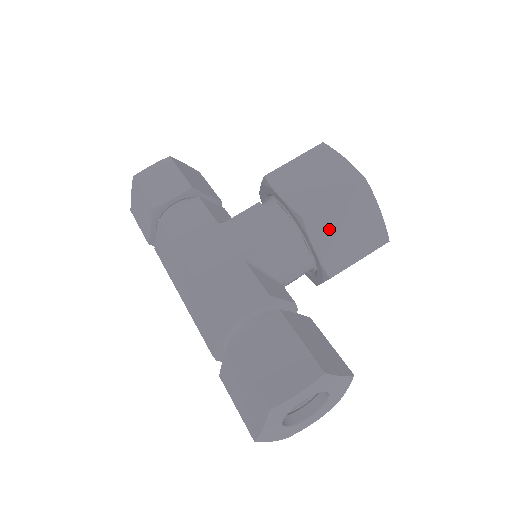
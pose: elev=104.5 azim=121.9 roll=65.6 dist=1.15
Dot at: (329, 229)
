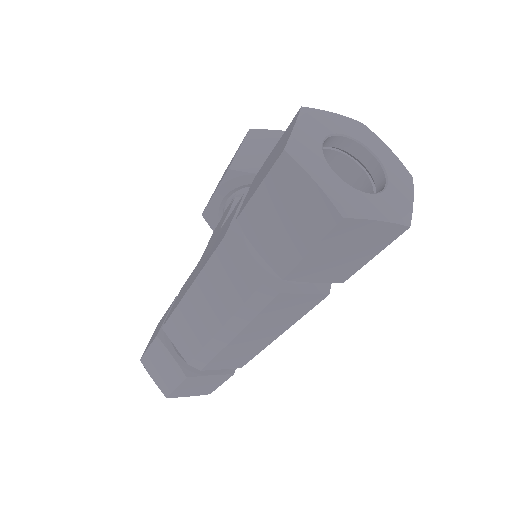
Dot at: (259, 160)
